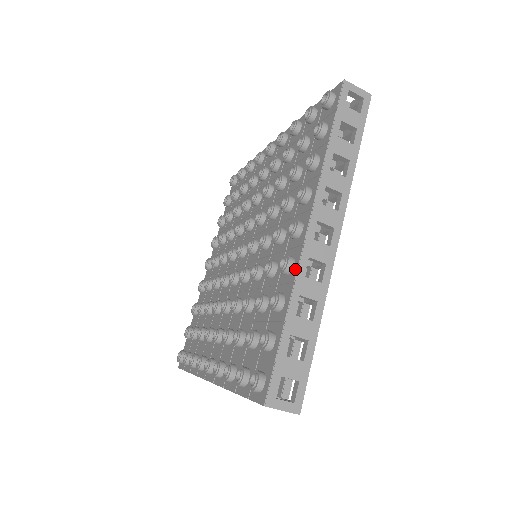
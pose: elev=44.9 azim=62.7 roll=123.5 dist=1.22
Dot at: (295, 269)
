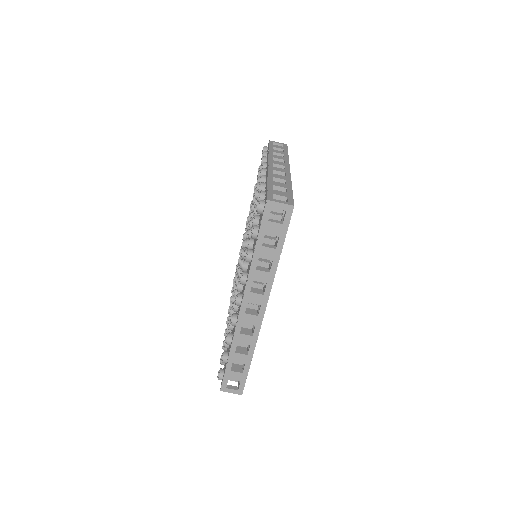
Dot at: occluded
